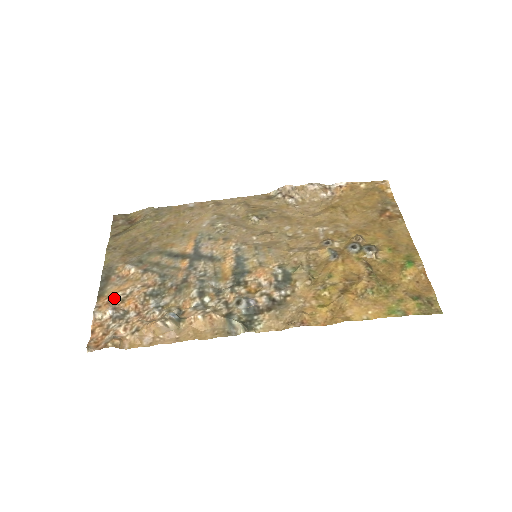
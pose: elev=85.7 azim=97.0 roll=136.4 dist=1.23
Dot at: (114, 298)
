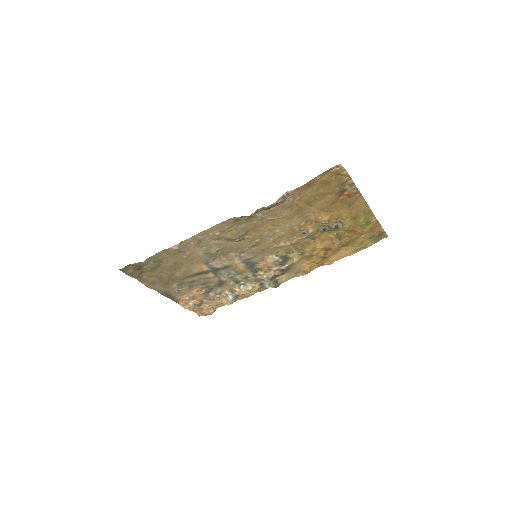
Dot at: (187, 300)
